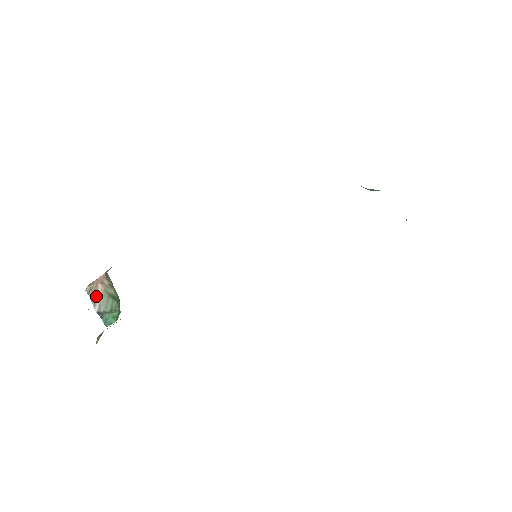
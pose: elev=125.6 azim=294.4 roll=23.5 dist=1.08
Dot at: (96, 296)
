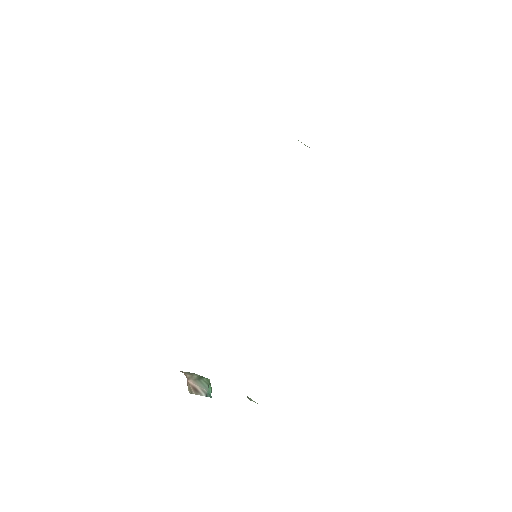
Dot at: (195, 389)
